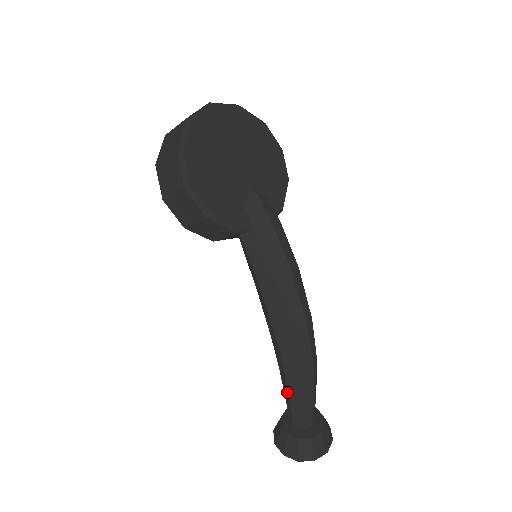
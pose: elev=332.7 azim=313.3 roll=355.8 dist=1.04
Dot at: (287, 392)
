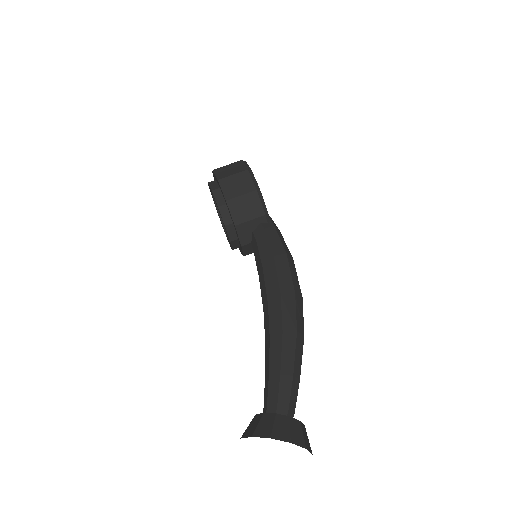
Dot at: (279, 358)
